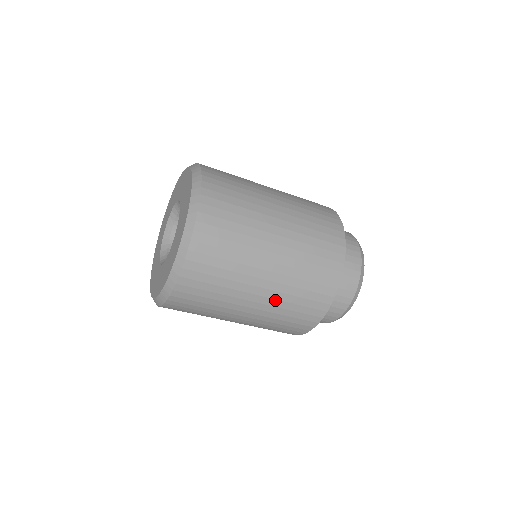
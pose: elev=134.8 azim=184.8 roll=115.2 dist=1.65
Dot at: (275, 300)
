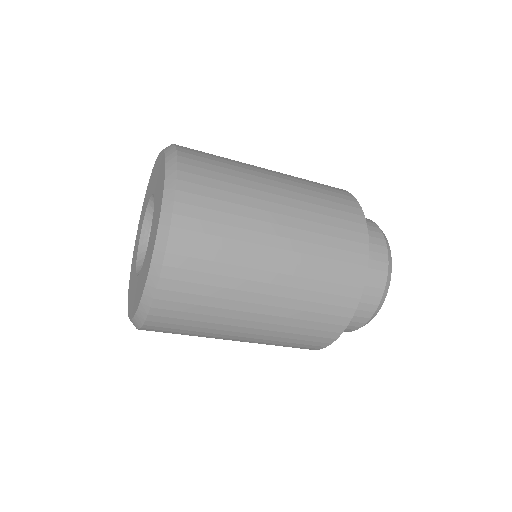
Dot at: occluded
